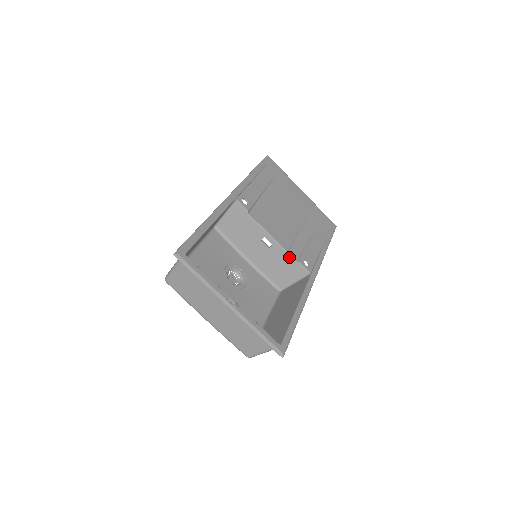
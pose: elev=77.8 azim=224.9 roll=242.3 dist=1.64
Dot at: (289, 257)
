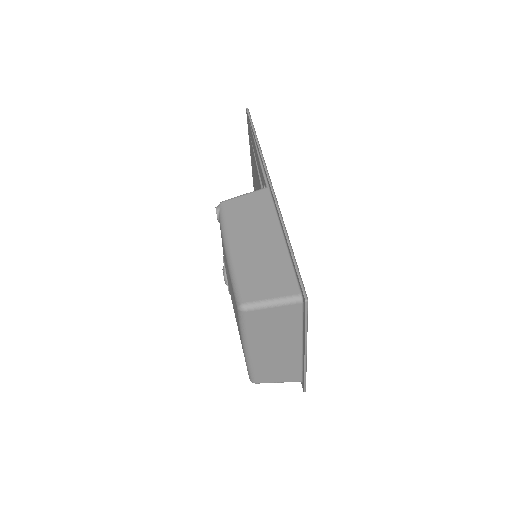
Dot at: occluded
